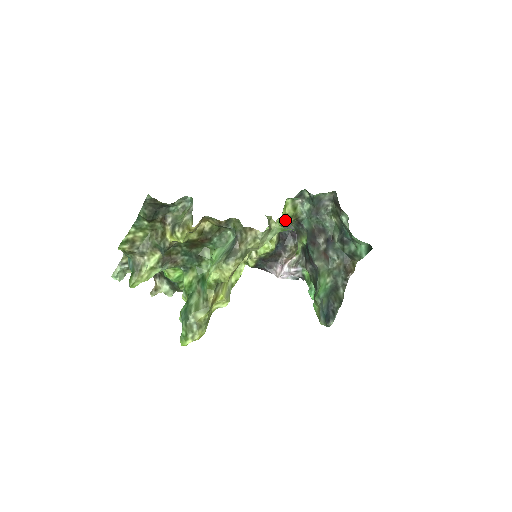
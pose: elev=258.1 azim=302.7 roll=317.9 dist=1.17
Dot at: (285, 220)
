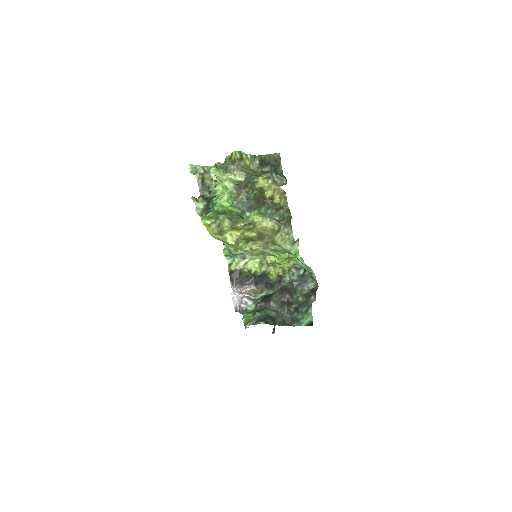
Dot at: (277, 269)
